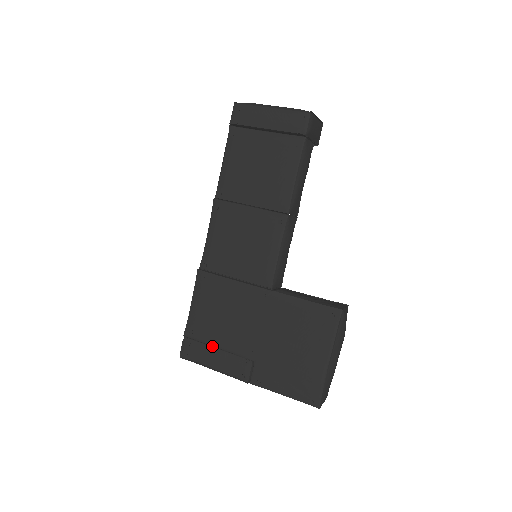
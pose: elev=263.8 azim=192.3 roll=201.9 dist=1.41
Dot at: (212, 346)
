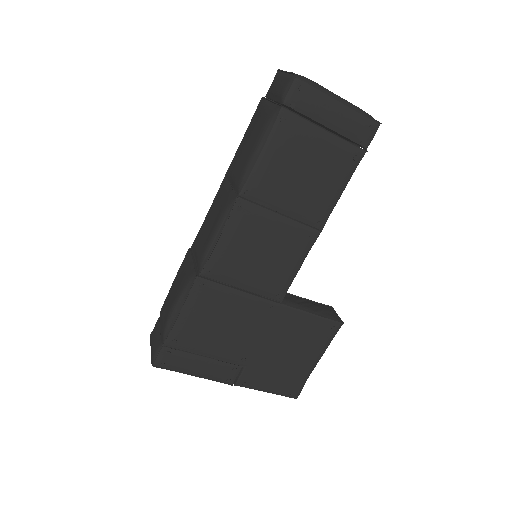
Dot at: (197, 354)
